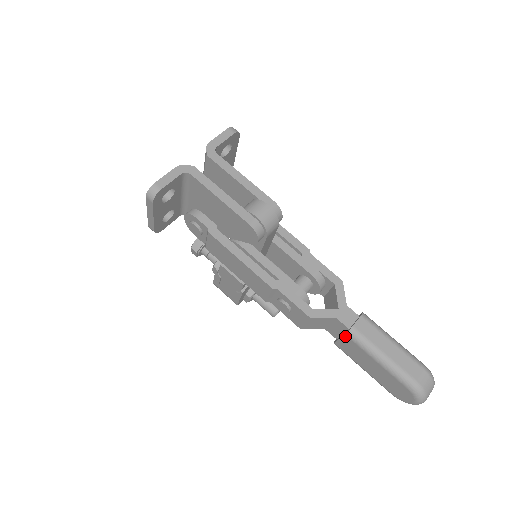
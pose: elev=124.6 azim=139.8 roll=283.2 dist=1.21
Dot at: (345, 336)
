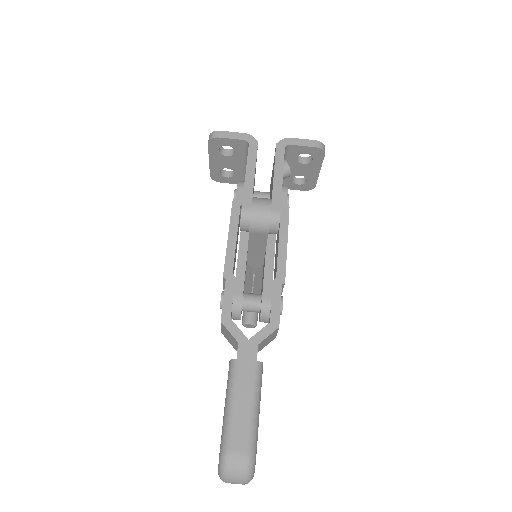
Dot at: (229, 362)
